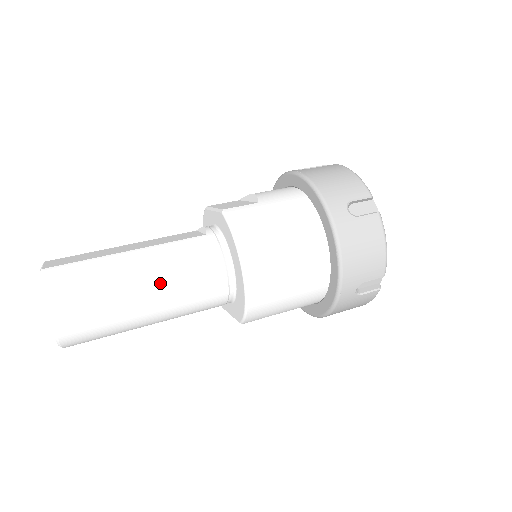
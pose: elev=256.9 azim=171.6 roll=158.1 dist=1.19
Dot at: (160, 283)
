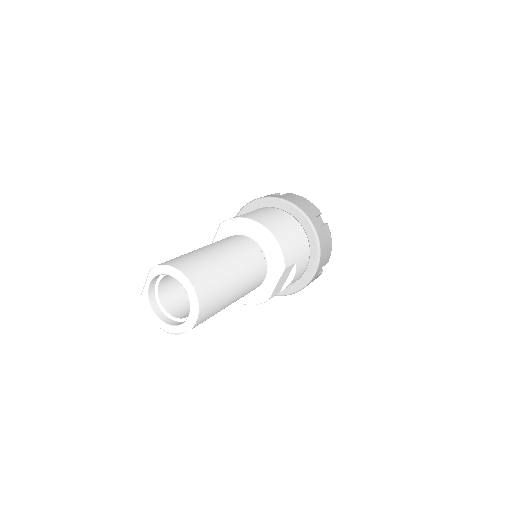
Dot at: (223, 249)
